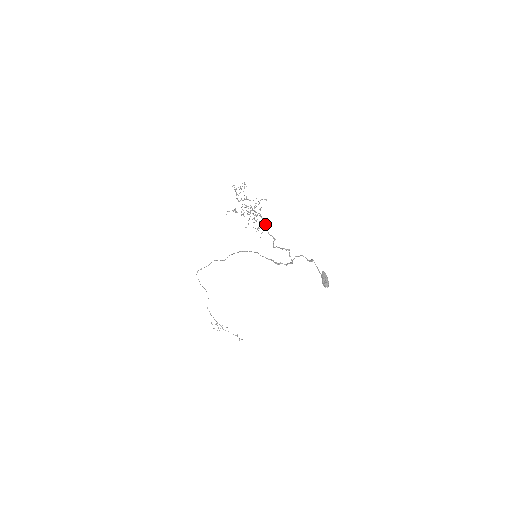
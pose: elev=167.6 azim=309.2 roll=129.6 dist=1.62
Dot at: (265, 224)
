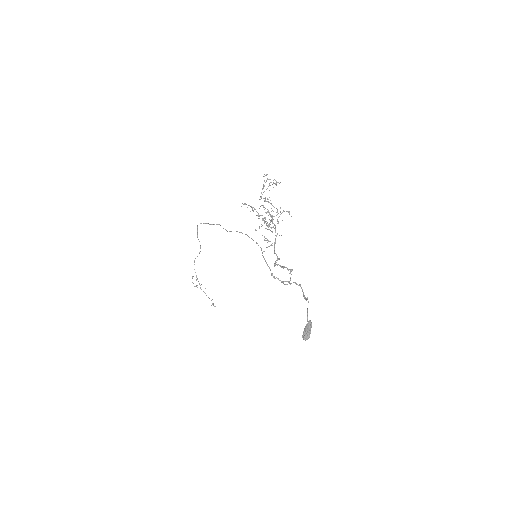
Dot at: (275, 241)
